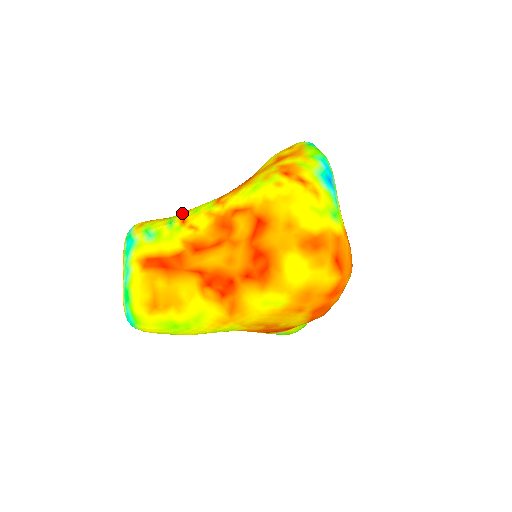
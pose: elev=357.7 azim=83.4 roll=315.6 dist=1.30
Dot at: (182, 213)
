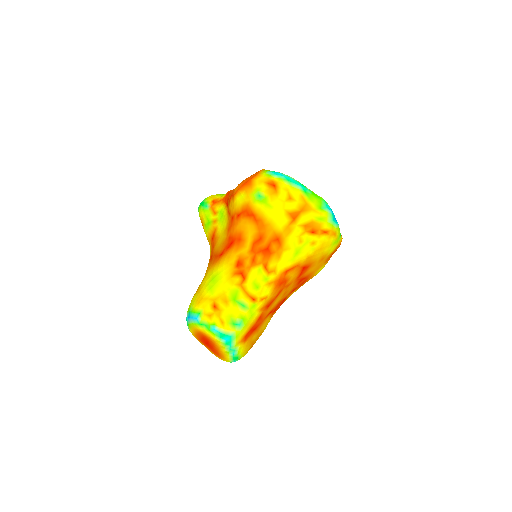
Dot at: (240, 291)
